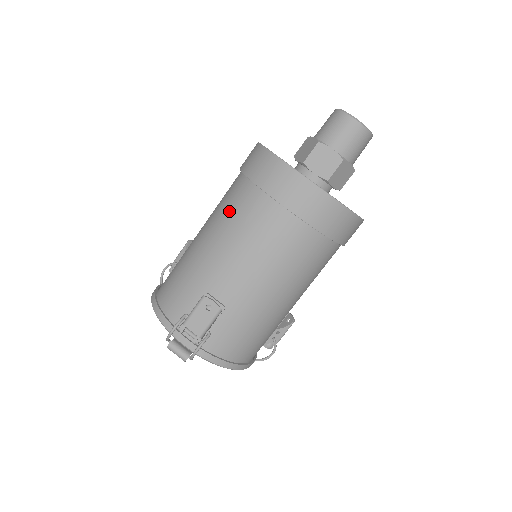
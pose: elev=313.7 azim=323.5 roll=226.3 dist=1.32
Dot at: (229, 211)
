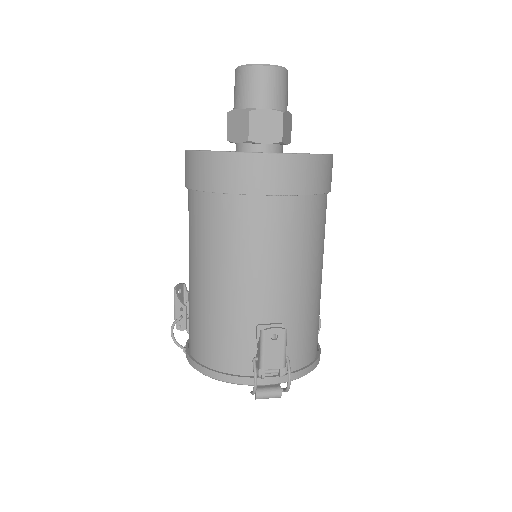
Dot at: (218, 236)
